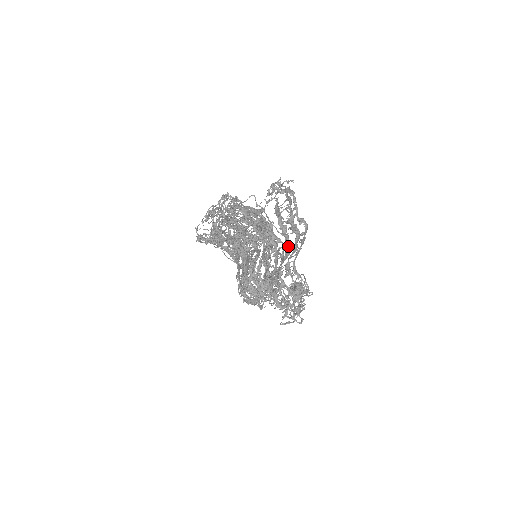
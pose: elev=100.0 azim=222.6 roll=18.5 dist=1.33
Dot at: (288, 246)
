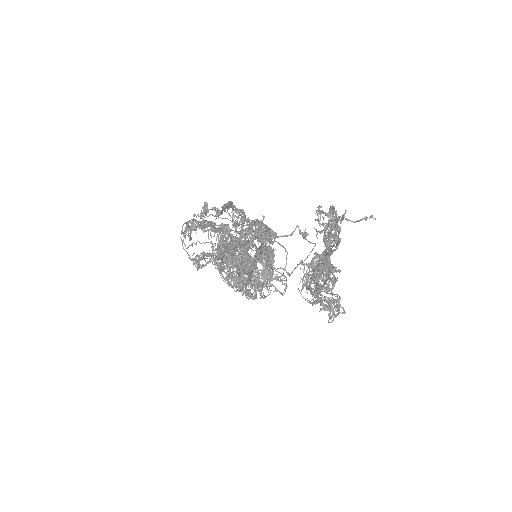
Dot at: (328, 255)
